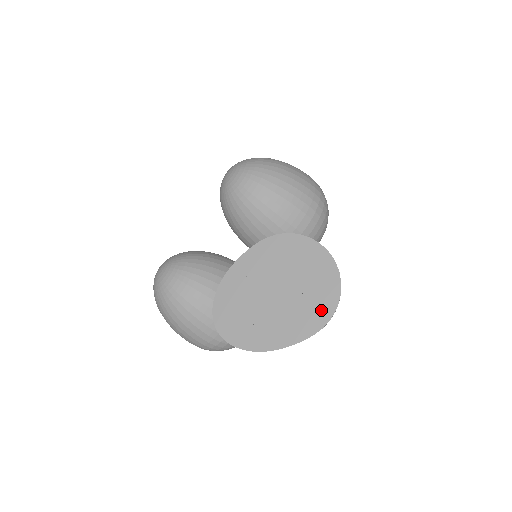
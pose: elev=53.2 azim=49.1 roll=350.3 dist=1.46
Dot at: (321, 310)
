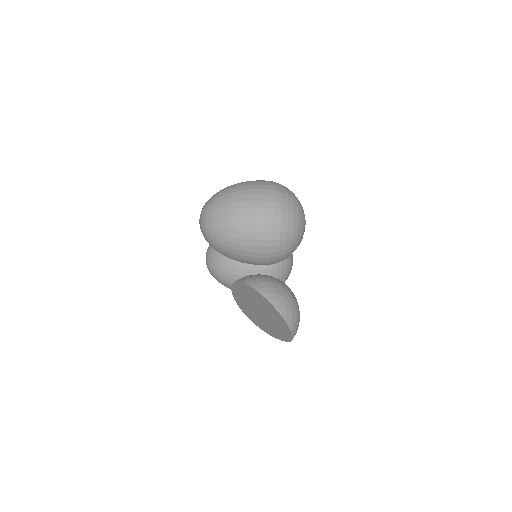
Dot at: (285, 334)
